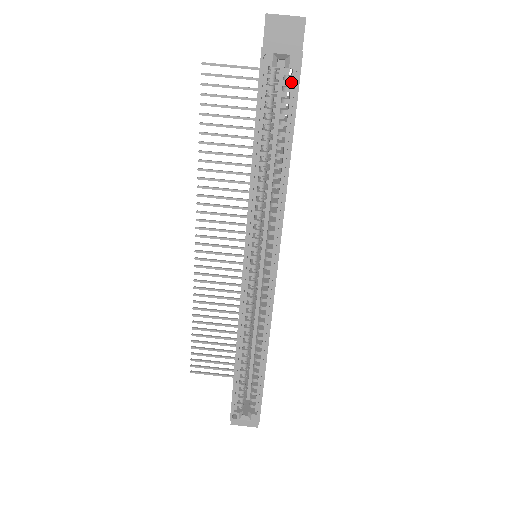
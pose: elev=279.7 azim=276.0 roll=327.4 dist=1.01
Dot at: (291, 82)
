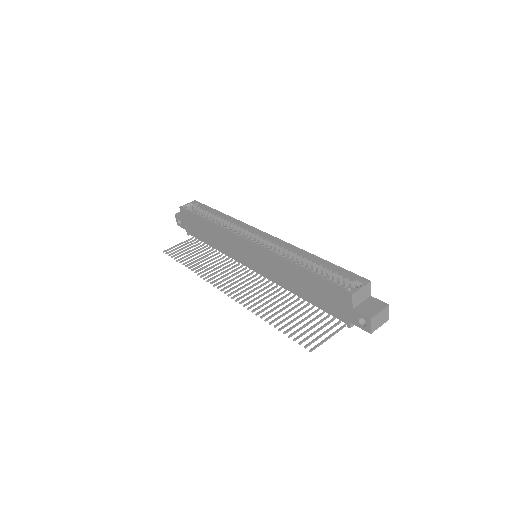
Dot at: (200, 207)
